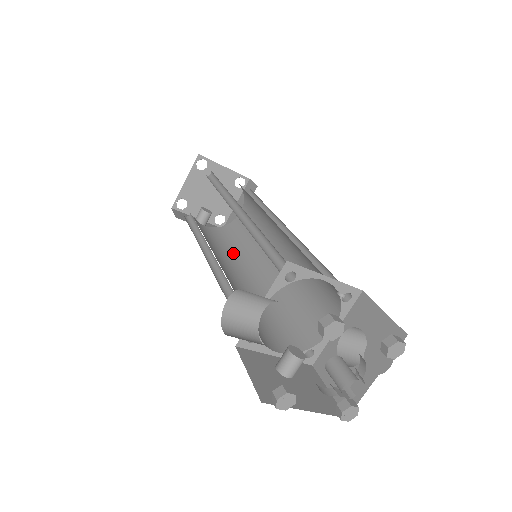
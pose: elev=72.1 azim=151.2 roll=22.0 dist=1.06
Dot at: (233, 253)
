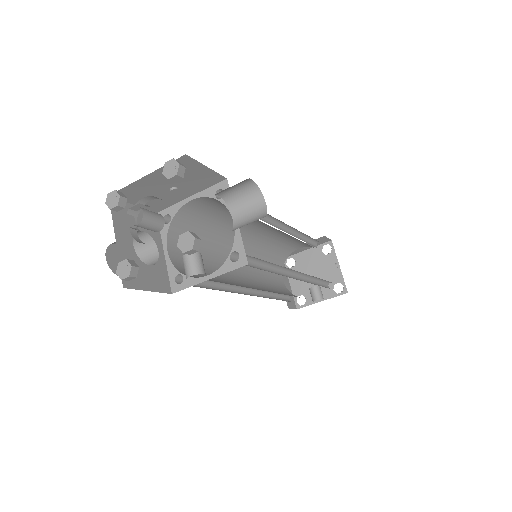
Dot at: occluded
